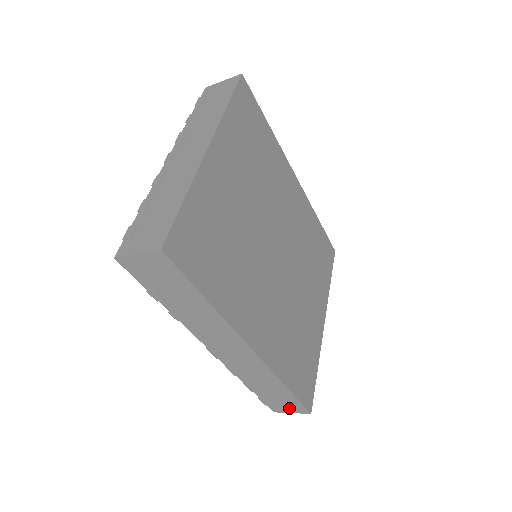
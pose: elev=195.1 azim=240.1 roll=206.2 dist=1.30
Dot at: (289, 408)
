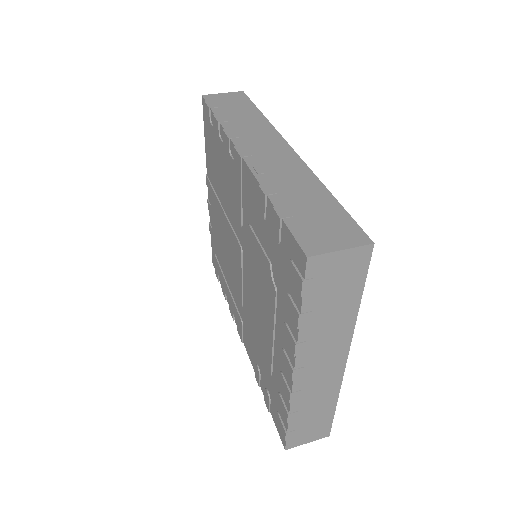
Dot at: occluded
